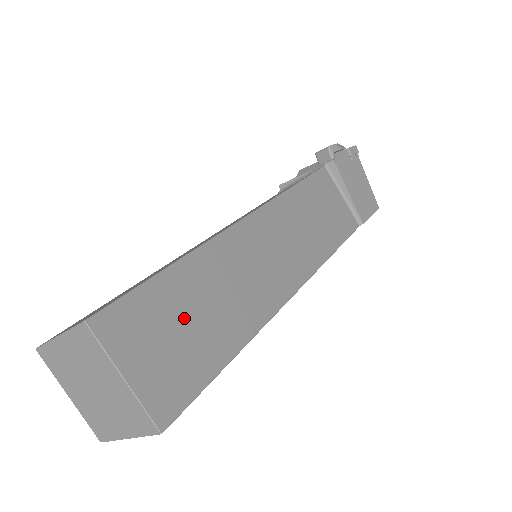
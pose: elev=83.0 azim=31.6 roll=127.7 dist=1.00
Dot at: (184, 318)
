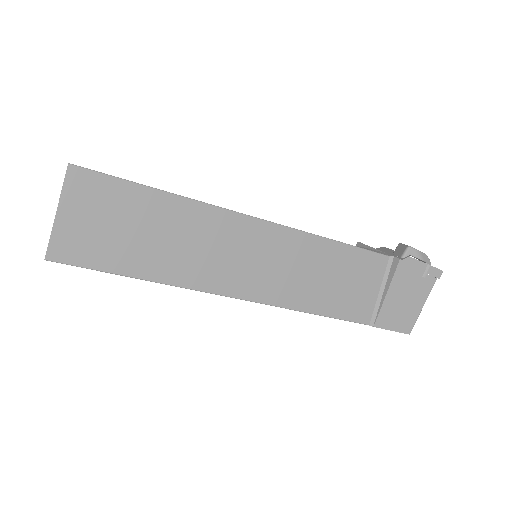
Dot at: (131, 224)
